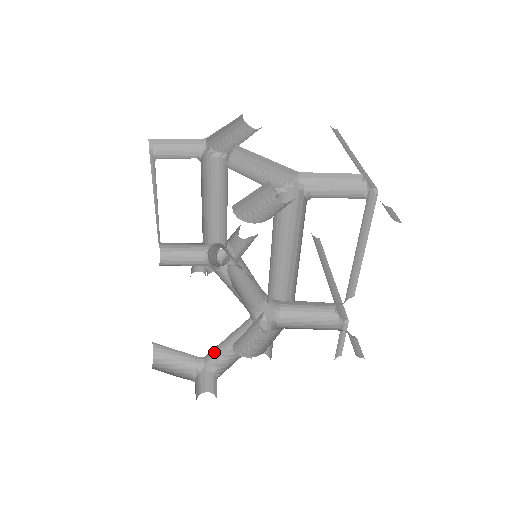
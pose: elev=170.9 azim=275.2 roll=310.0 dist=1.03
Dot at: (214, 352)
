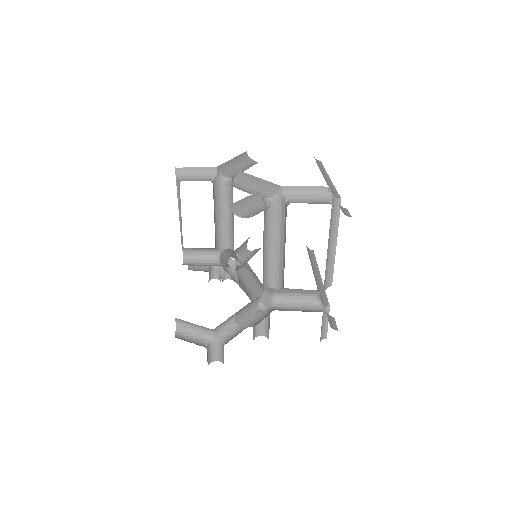
Dot at: (222, 327)
